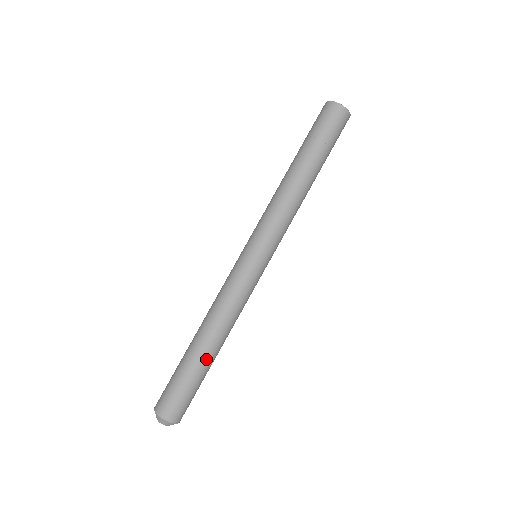
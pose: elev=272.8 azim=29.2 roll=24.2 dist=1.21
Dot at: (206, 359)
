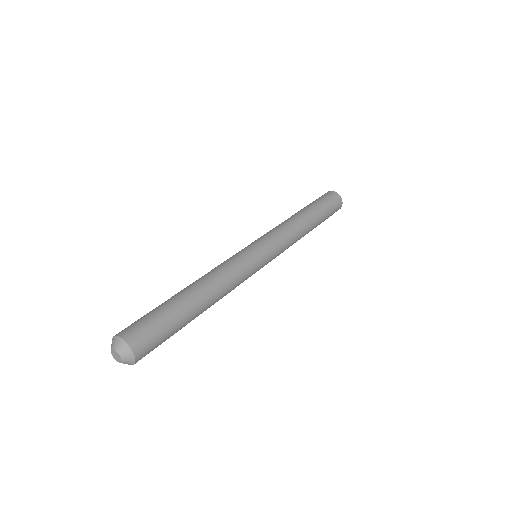
Dot at: (185, 298)
